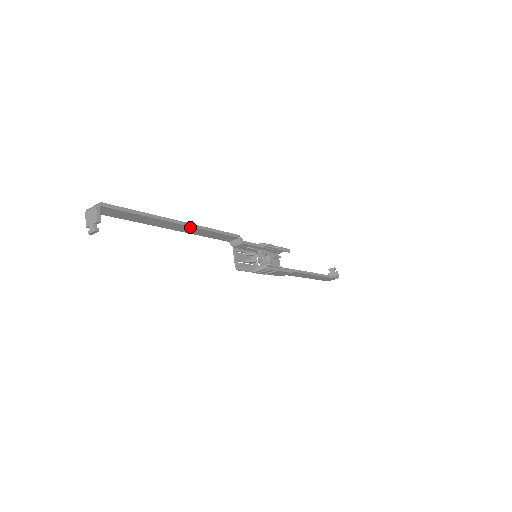
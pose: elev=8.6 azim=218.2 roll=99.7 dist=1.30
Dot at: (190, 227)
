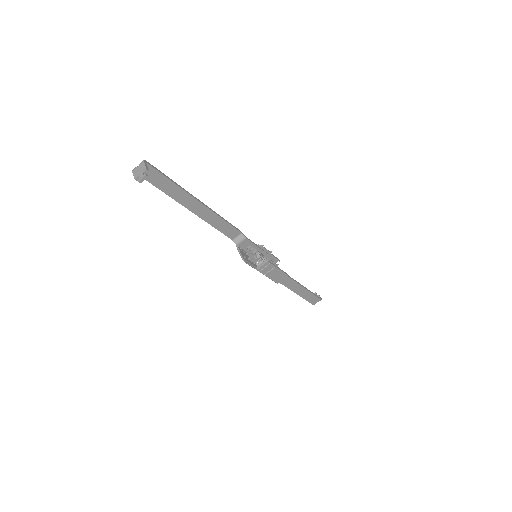
Dot at: (206, 209)
